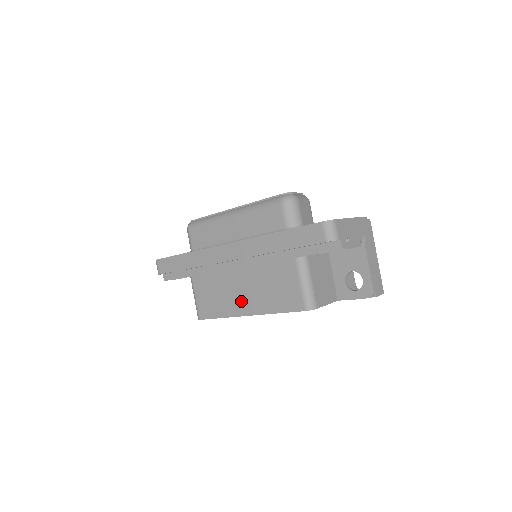
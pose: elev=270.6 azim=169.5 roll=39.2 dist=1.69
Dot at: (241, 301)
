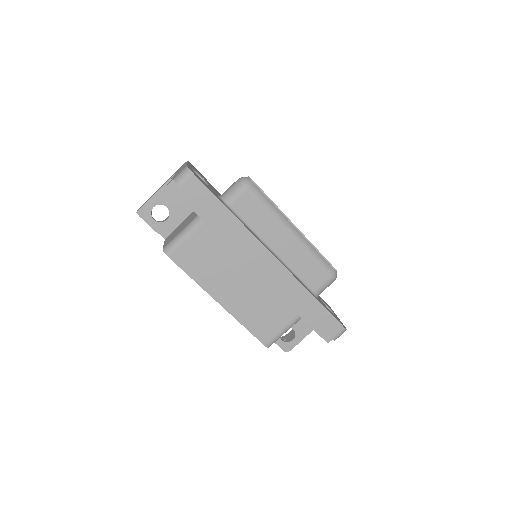
Dot at: (227, 290)
